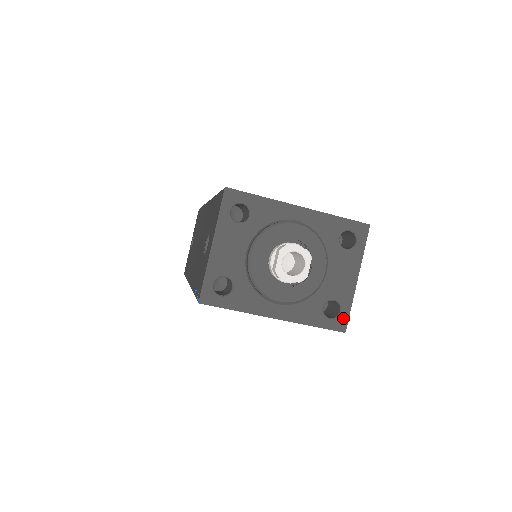
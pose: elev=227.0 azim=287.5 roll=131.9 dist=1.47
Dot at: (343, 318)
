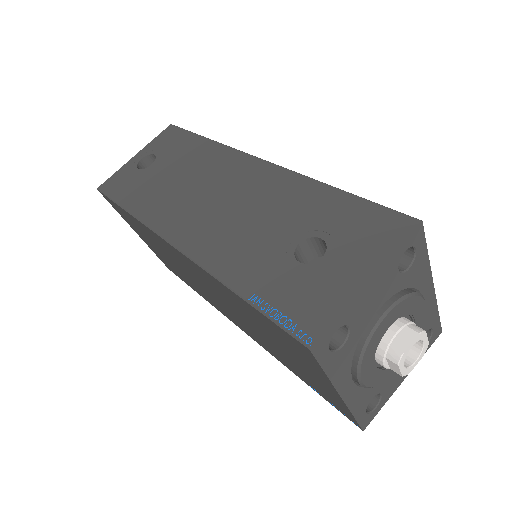
Dot at: (372, 415)
